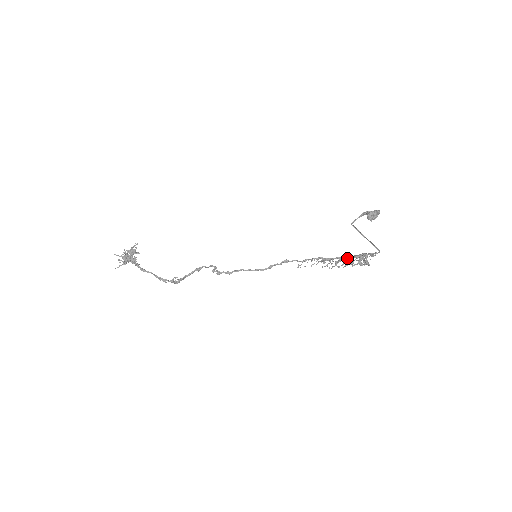
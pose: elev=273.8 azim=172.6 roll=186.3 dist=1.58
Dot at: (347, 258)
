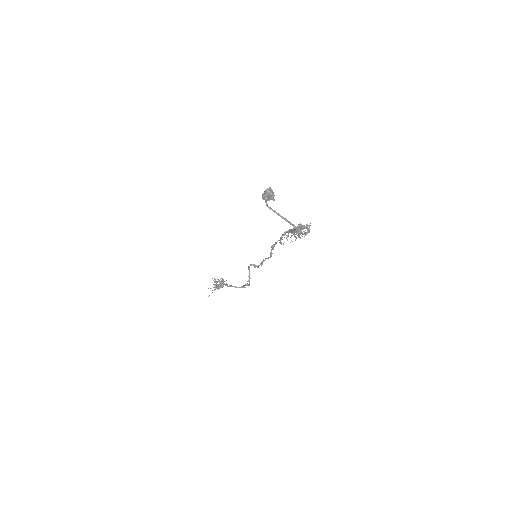
Dot at: occluded
